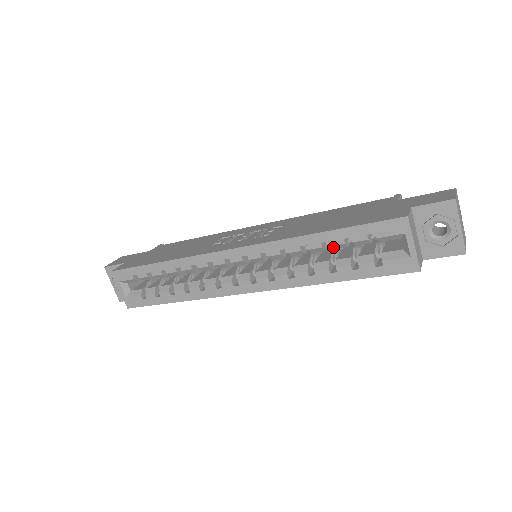
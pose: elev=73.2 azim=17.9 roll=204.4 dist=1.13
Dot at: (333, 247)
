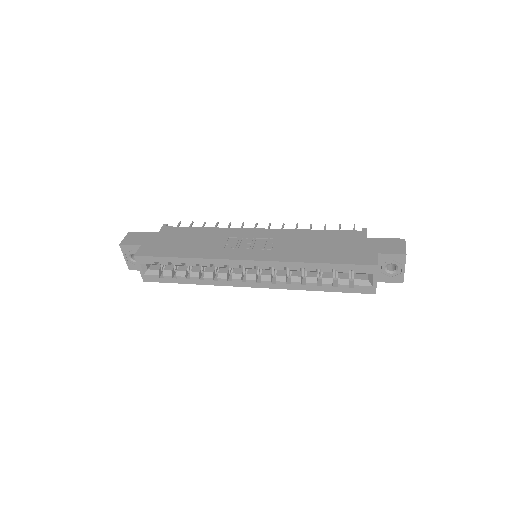
Dot at: occluded
